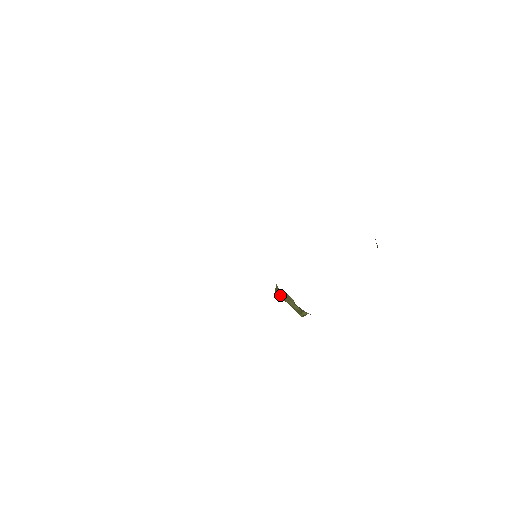
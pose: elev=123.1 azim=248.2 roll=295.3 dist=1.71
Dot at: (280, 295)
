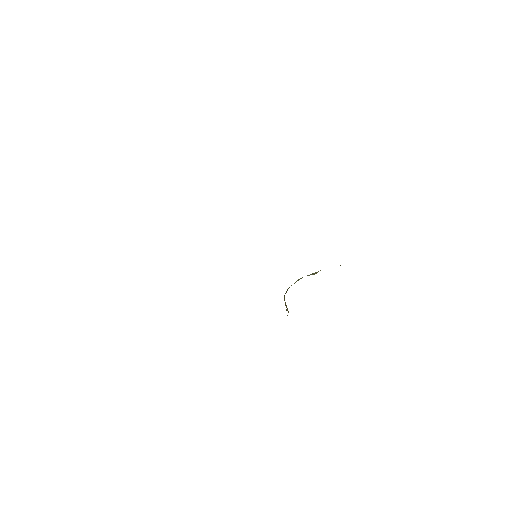
Dot at: occluded
